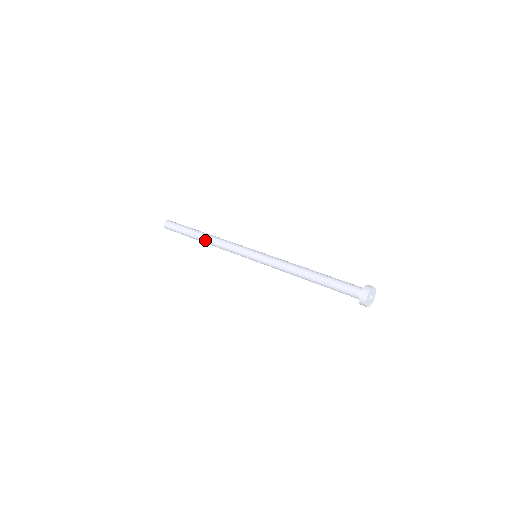
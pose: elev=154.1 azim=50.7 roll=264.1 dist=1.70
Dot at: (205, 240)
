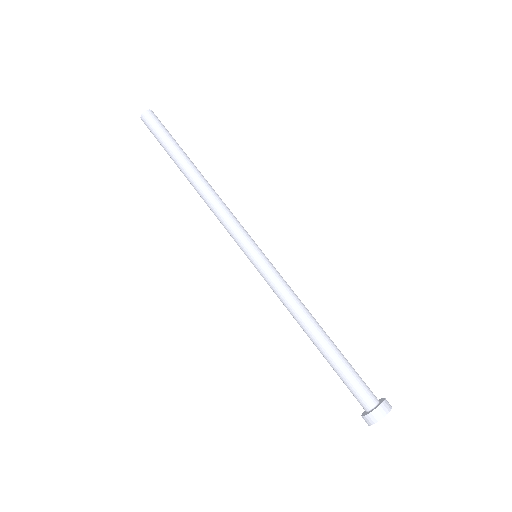
Dot at: (193, 186)
